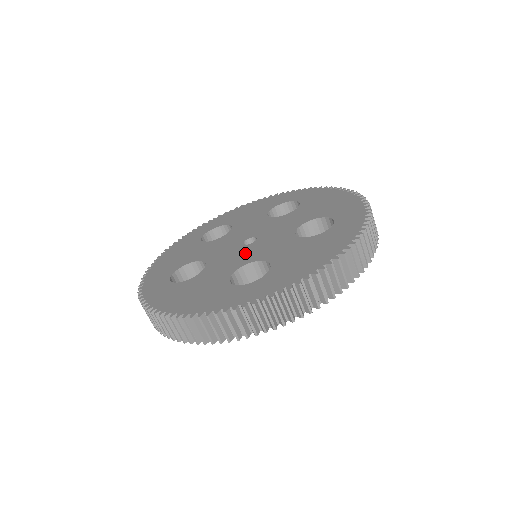
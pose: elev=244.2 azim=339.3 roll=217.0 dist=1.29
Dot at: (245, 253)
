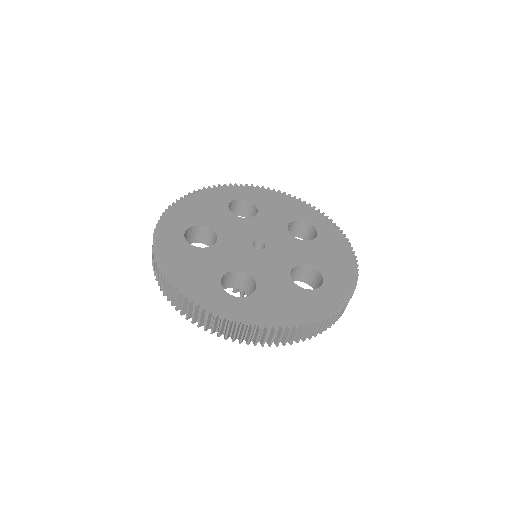
Dot at: (248, 257)
